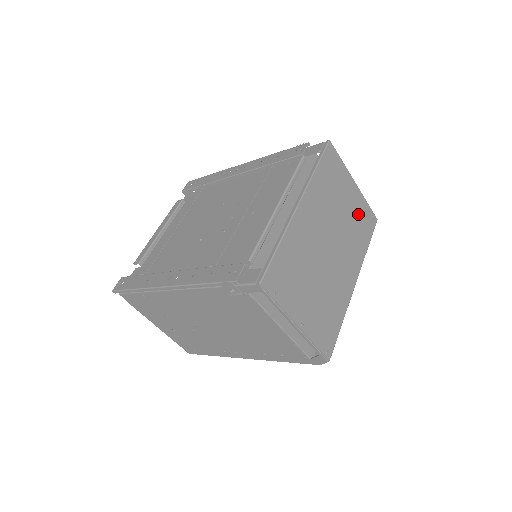
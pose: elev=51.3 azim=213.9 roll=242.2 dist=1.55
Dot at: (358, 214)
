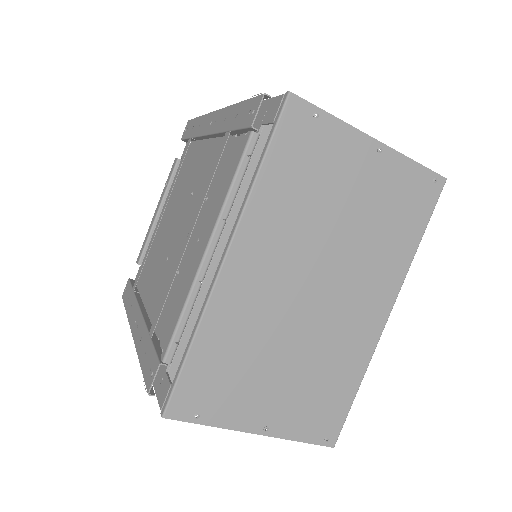
Dot at: (388, 197)
